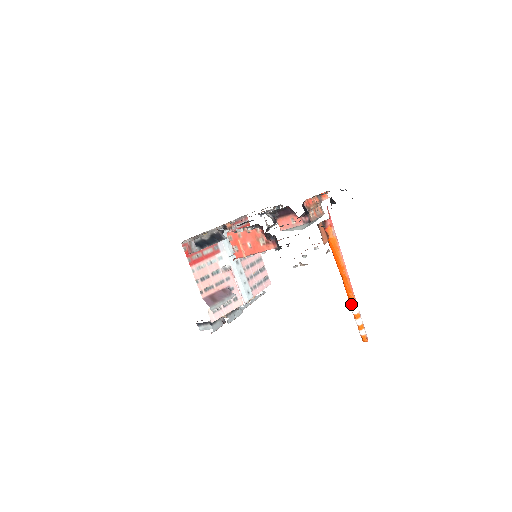
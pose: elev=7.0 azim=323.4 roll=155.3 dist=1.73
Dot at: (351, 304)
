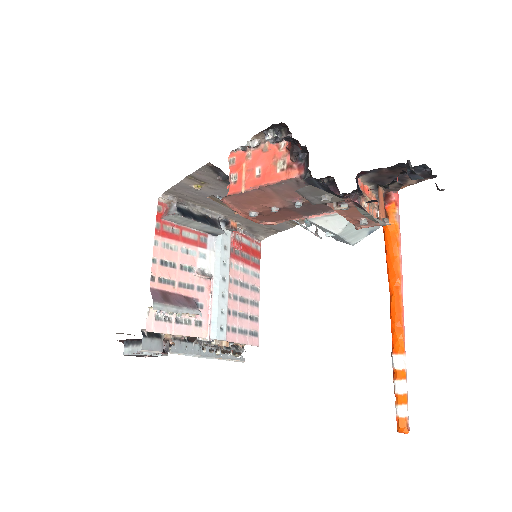
Dot at: (395, 347)
